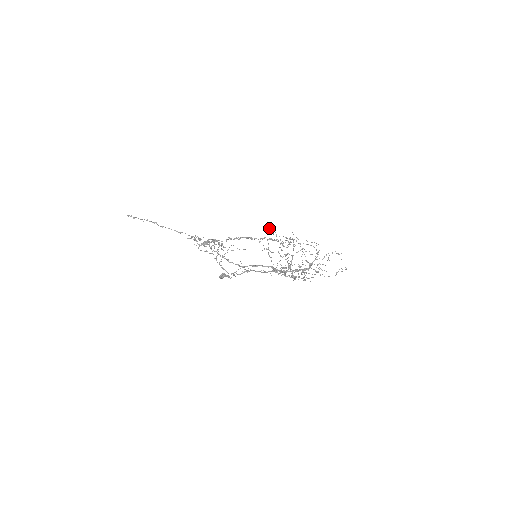
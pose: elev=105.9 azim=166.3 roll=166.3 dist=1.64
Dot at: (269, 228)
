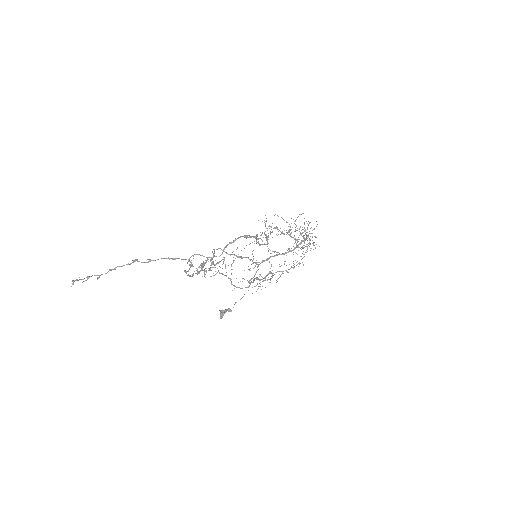
Dot at: occluded
